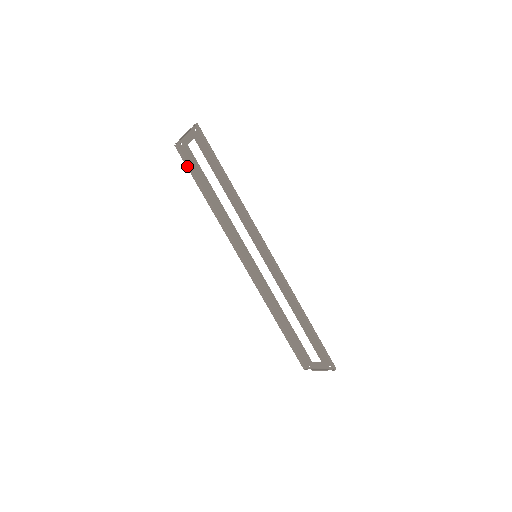
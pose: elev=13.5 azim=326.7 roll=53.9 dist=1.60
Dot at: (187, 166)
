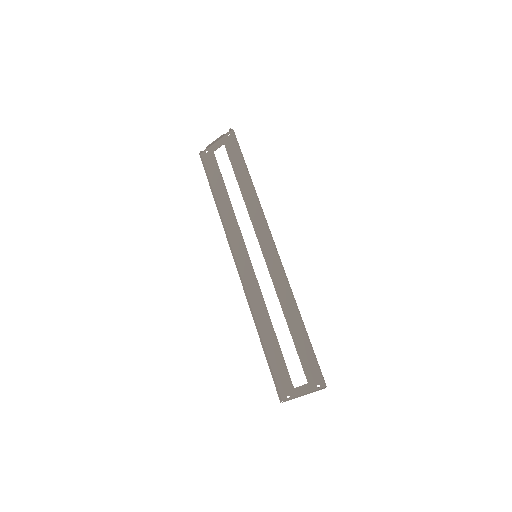
Dot at: (206, 172)
